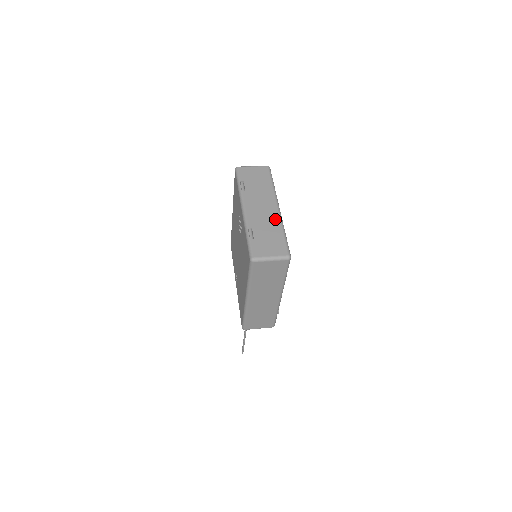
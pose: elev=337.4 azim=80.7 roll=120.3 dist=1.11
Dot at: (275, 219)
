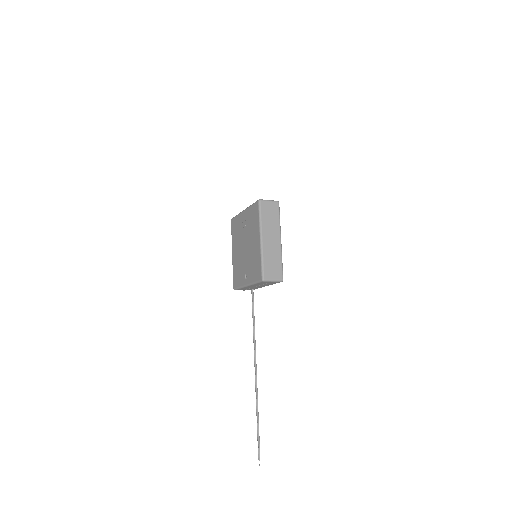
Dot at: occluded
